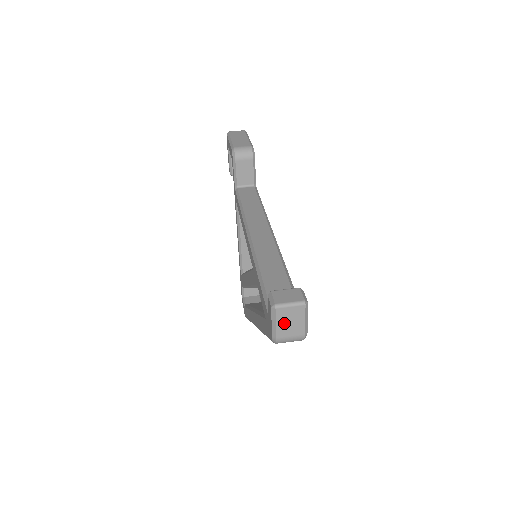
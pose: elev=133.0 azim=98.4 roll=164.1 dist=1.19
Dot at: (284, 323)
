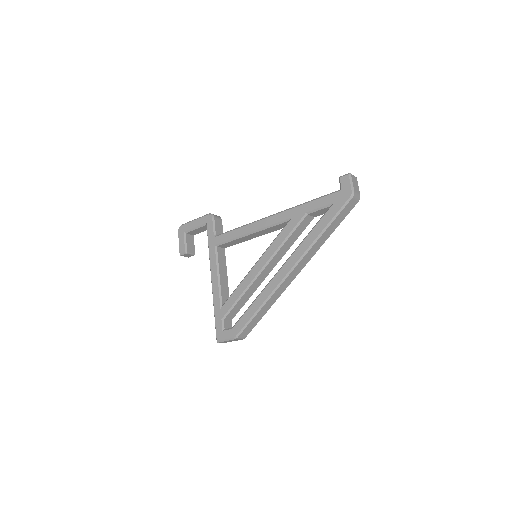
Dot at: (354, 184)
